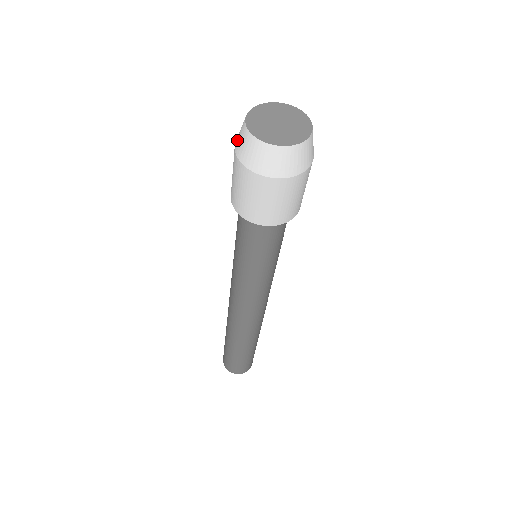
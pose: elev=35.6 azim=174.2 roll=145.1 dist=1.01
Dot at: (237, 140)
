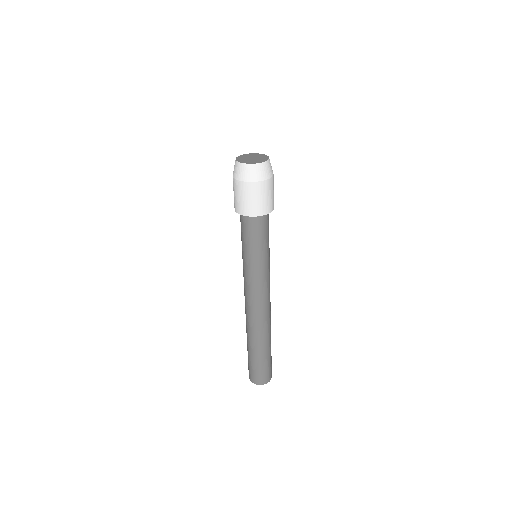
Dot at: (241, 176)
